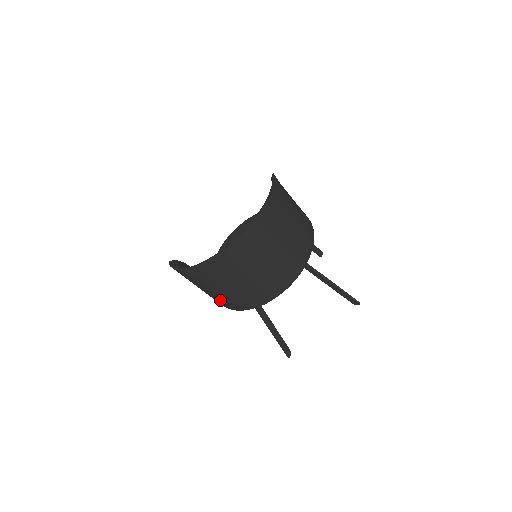
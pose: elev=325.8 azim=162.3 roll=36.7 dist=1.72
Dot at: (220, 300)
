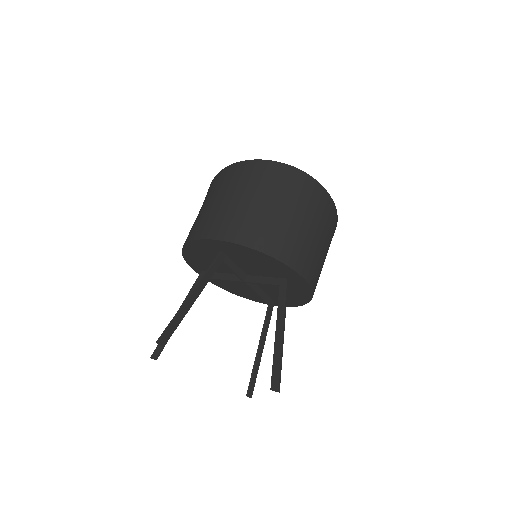
Dot at: (210, 218)
